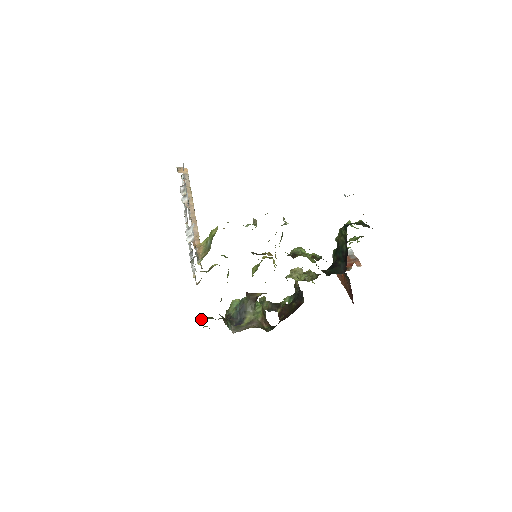
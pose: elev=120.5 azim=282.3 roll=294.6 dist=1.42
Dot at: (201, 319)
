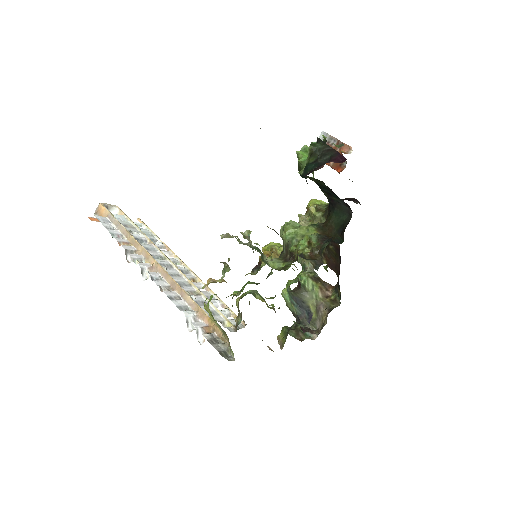
Dot at: (281, 348)
